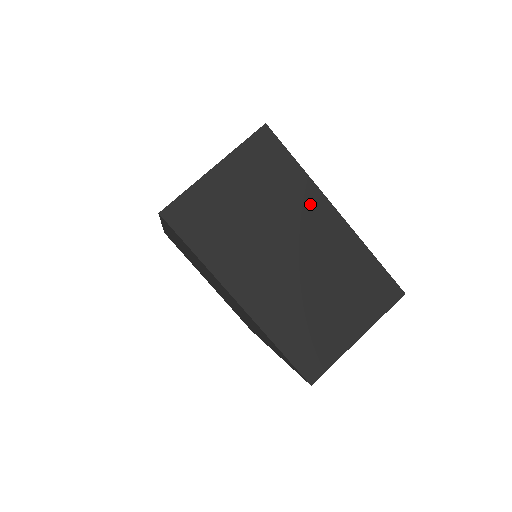
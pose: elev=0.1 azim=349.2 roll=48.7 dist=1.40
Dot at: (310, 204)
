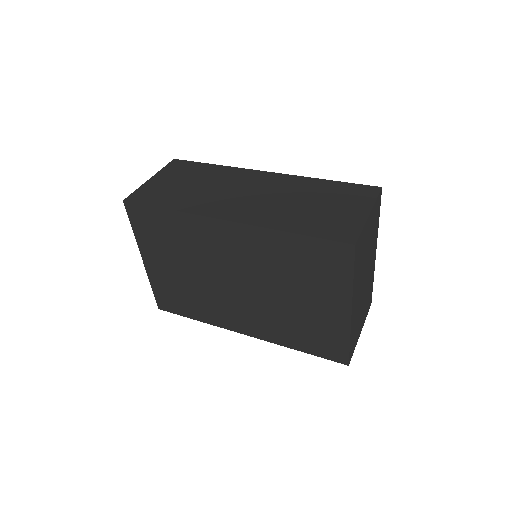
Dot at: occluded
